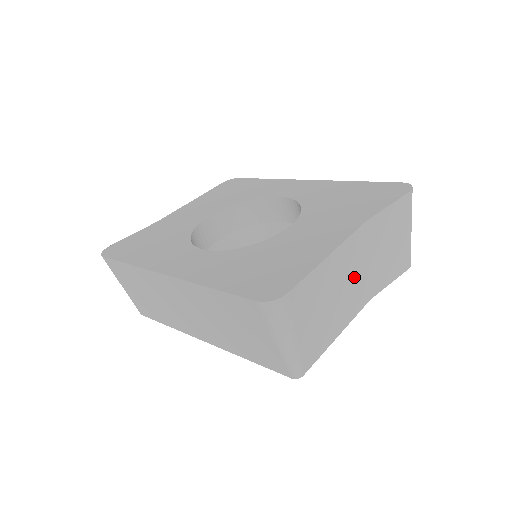
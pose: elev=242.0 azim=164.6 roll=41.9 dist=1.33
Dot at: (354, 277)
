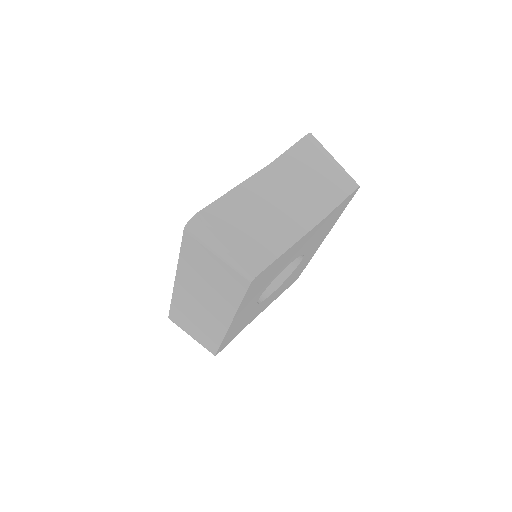
Dot at: (282, 202)
